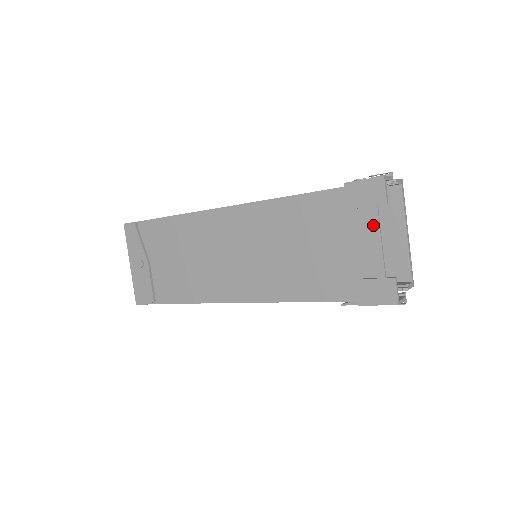
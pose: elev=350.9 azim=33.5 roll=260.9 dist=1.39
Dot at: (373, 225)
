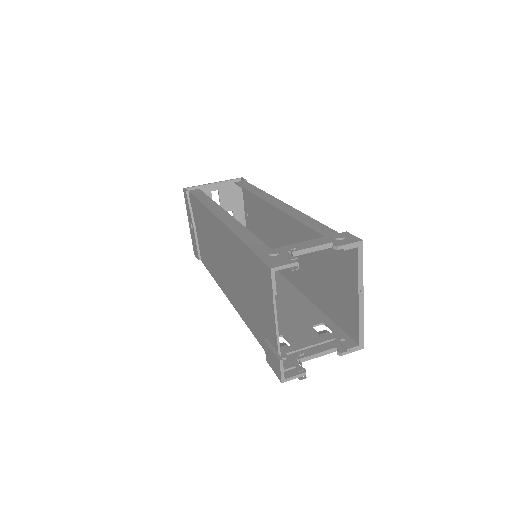
Dot at: (271, 304)
